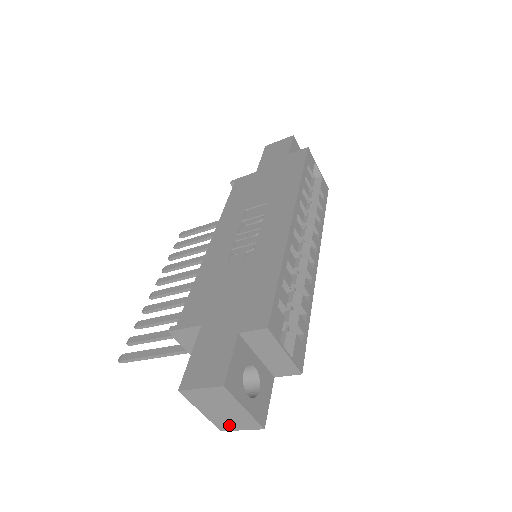
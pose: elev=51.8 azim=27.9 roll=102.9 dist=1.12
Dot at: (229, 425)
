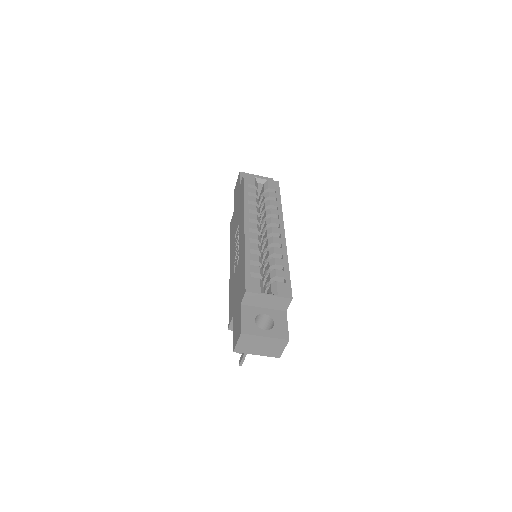
Dot at: (276, 351)
